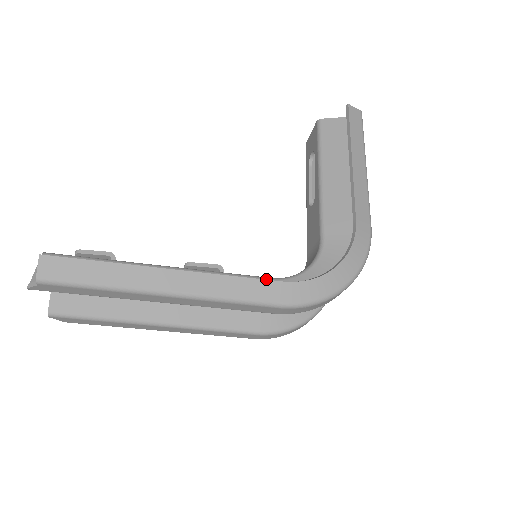
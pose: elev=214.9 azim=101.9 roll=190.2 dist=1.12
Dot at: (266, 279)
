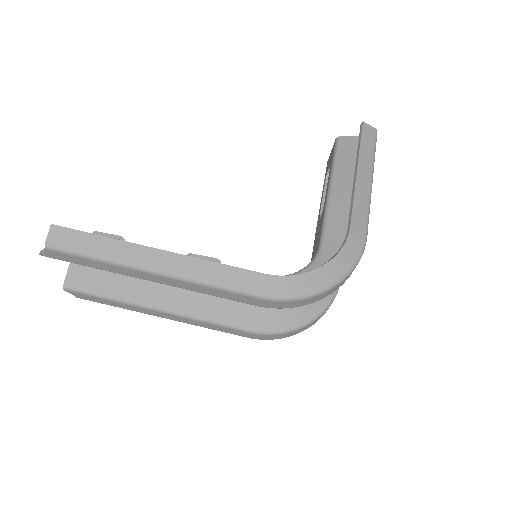
Dot at: occluded
